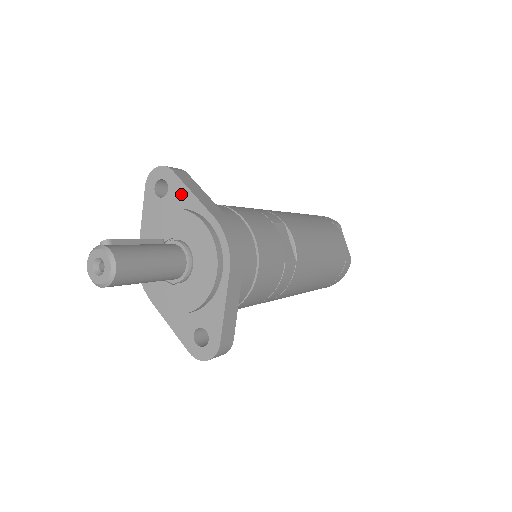
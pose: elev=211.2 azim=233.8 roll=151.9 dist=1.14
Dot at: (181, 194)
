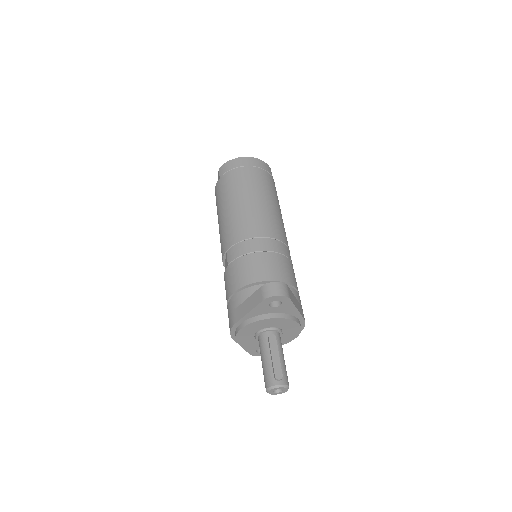
Dot at: (289, 309)
